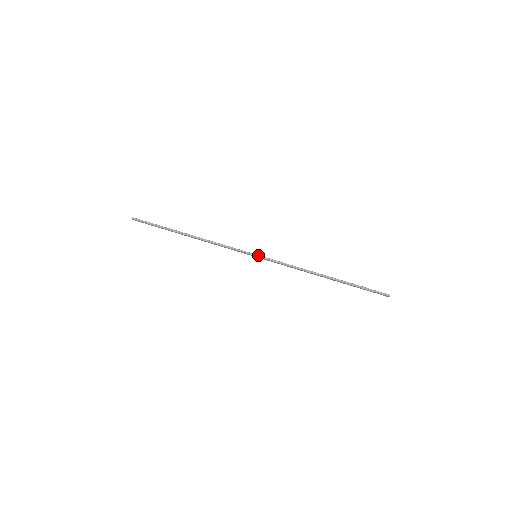
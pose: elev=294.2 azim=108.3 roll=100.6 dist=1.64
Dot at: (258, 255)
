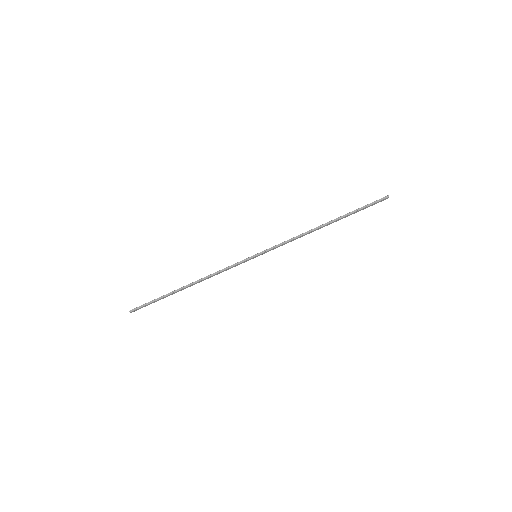
Dot at: (257, 254)
